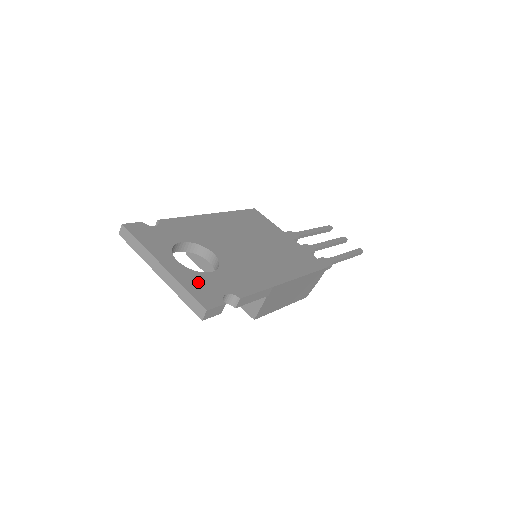
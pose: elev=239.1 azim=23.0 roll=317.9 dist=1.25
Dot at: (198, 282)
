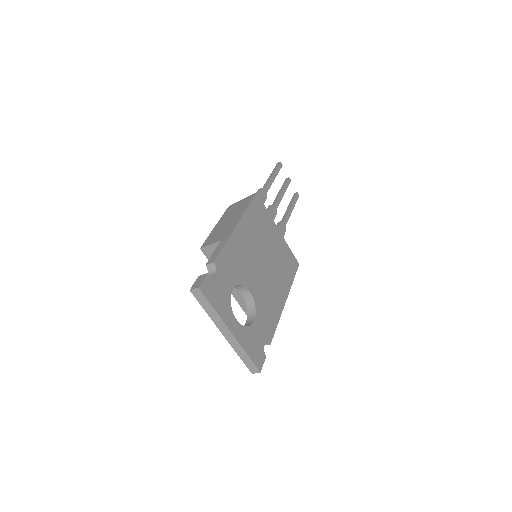
Dot at: (251, 341)
